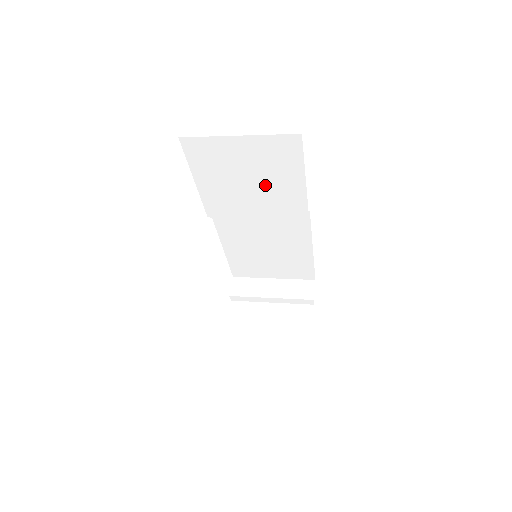
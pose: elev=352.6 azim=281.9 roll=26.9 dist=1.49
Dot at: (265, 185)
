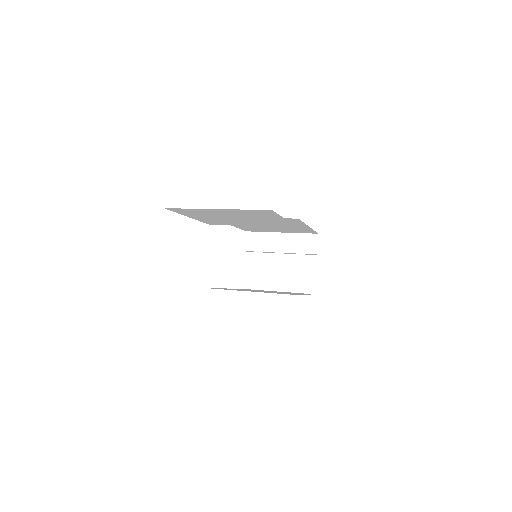
Dot at: (251, 219)
